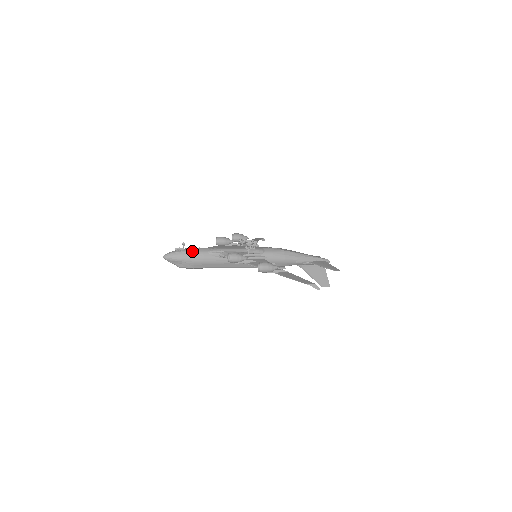
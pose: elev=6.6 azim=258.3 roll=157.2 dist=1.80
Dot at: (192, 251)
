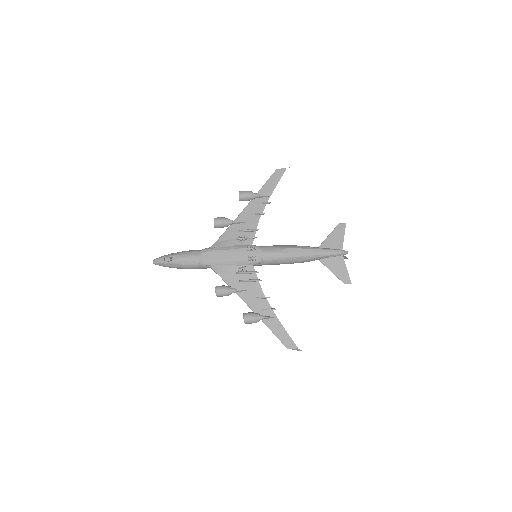
Dot at: (181, 264)
